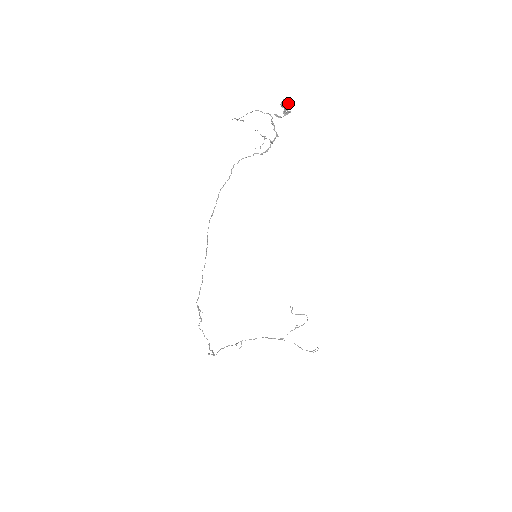
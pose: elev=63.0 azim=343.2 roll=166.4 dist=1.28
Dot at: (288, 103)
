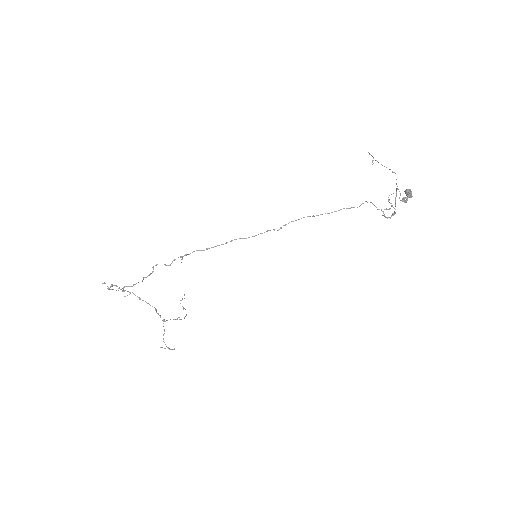
Dot at: (411, 196)
